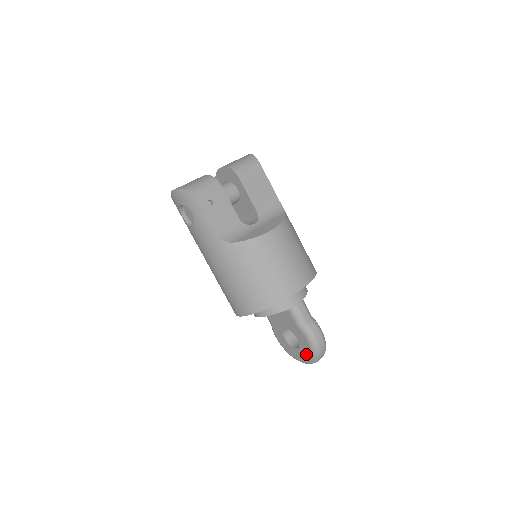
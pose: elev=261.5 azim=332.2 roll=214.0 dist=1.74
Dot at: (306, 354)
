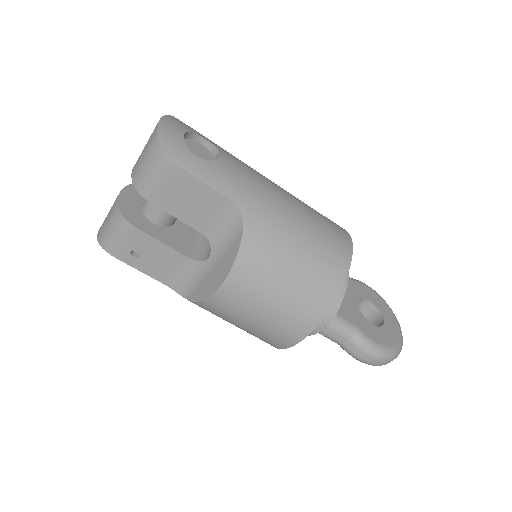
Dot at: occluded
